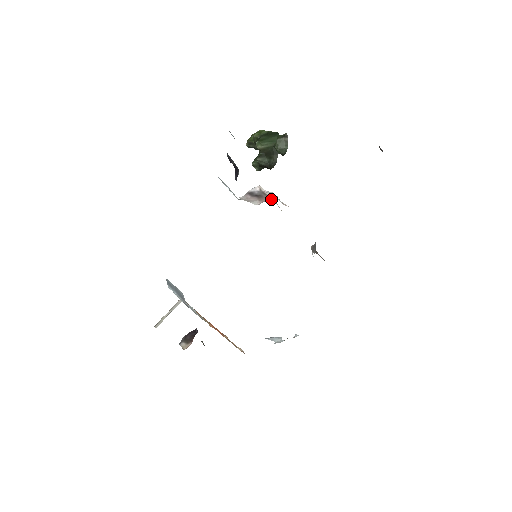
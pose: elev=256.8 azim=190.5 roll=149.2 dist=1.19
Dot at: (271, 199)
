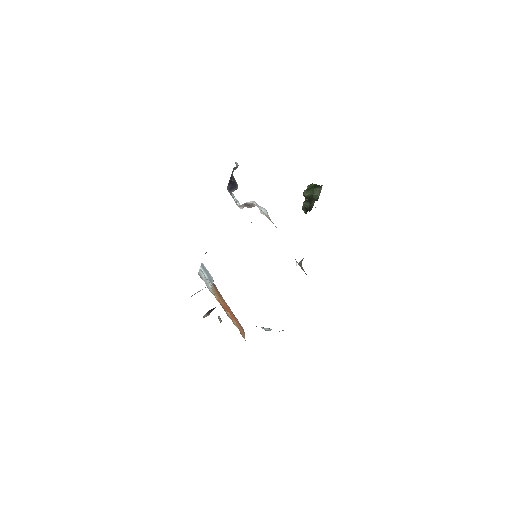
Dot at: occluded
